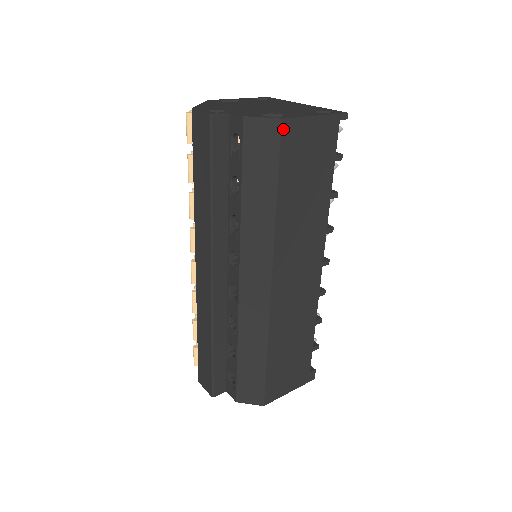
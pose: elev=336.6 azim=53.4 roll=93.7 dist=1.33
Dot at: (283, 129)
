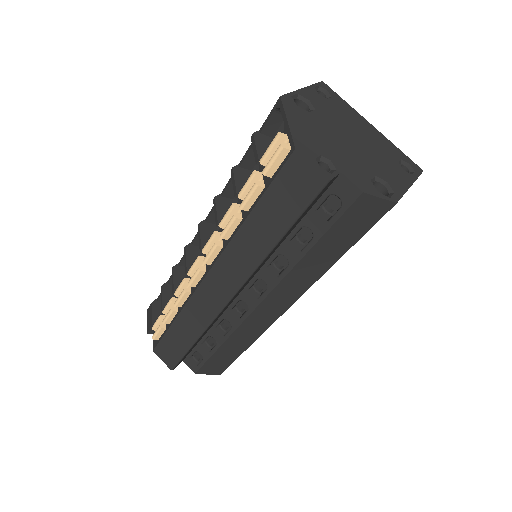
Dot at: (390, 209)
